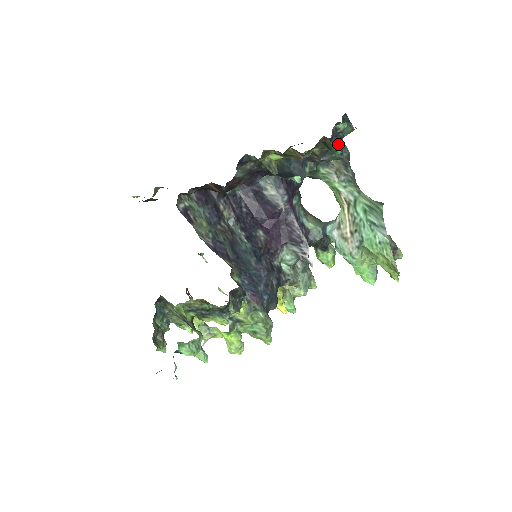
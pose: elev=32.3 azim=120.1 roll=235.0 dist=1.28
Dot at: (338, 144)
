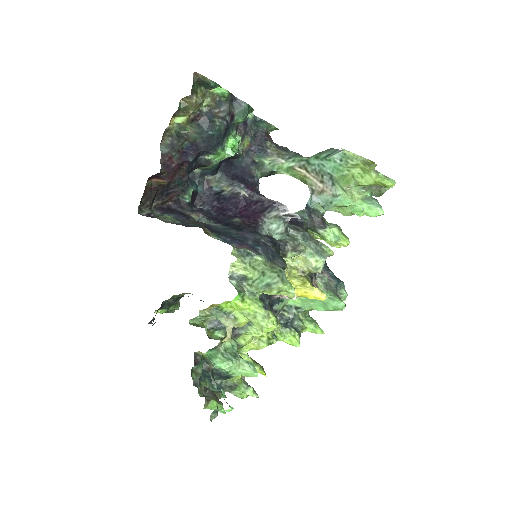
Dot at: (265, 138)
